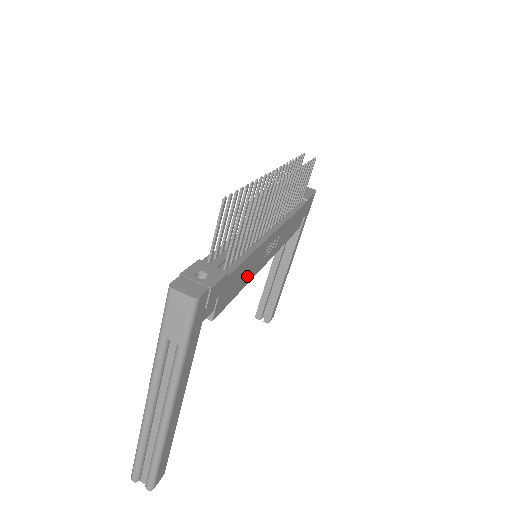
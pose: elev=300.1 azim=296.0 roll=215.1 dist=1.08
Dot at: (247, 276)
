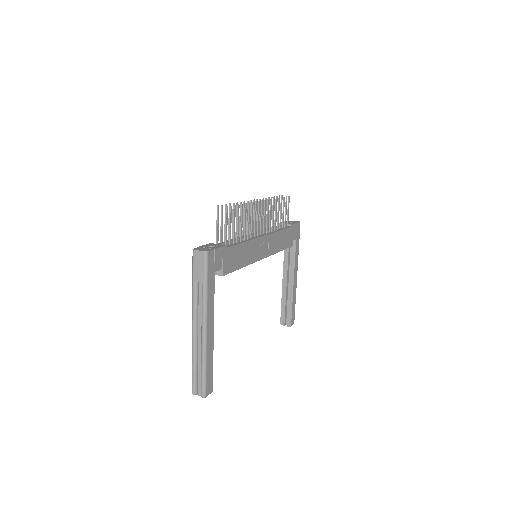
Dot at: (245, 259)
